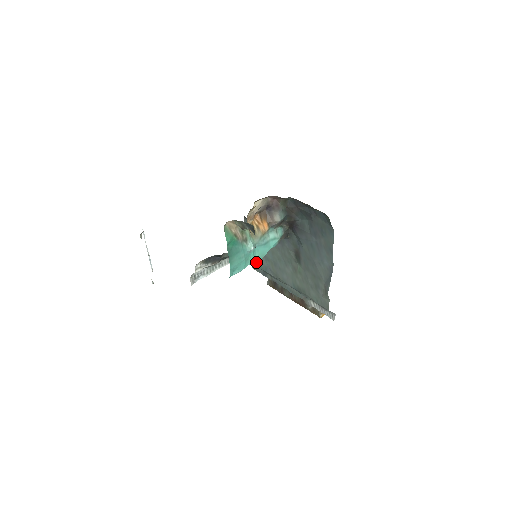
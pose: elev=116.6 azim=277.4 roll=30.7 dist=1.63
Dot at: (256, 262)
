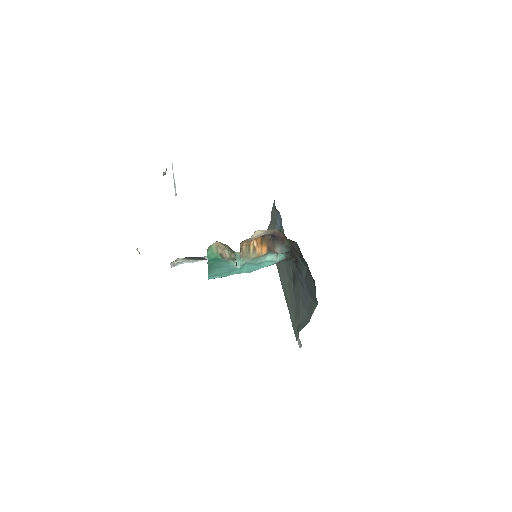
Dot at: occluded
